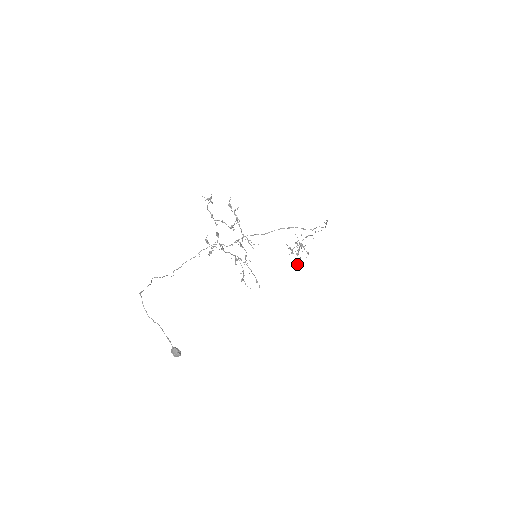
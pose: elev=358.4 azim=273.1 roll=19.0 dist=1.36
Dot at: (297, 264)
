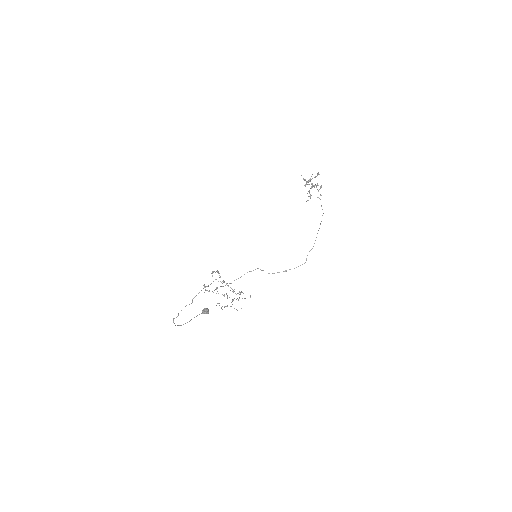
Dot at: (308, 200)
